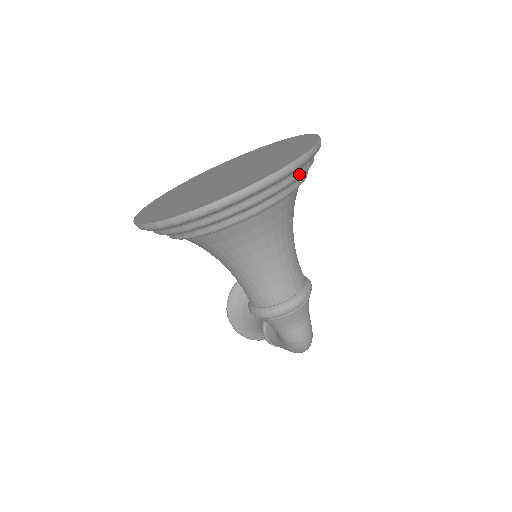
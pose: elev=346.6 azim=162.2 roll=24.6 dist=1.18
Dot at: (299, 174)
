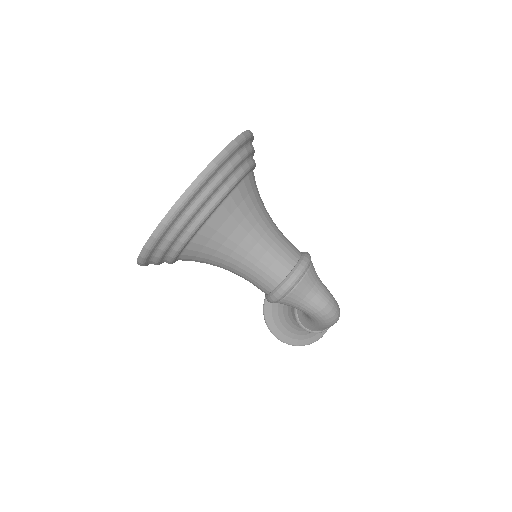
Dot at: (238, 159)
